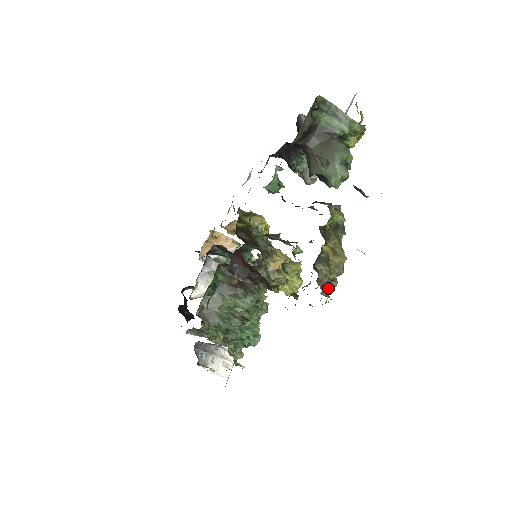
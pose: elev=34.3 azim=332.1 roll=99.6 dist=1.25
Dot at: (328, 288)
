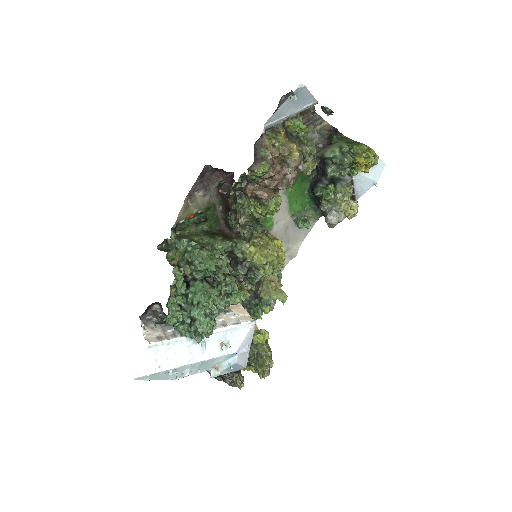
Dot at: (271, 164)
